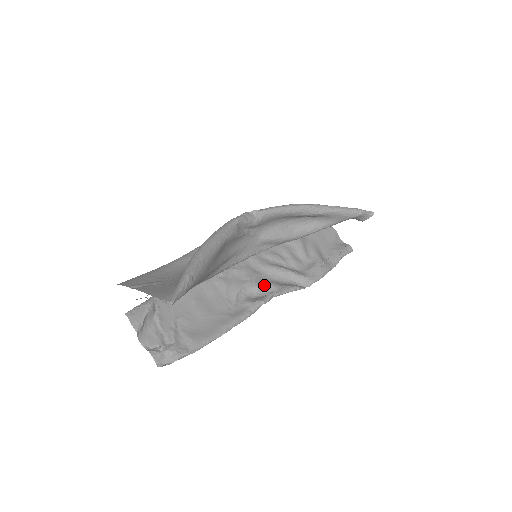
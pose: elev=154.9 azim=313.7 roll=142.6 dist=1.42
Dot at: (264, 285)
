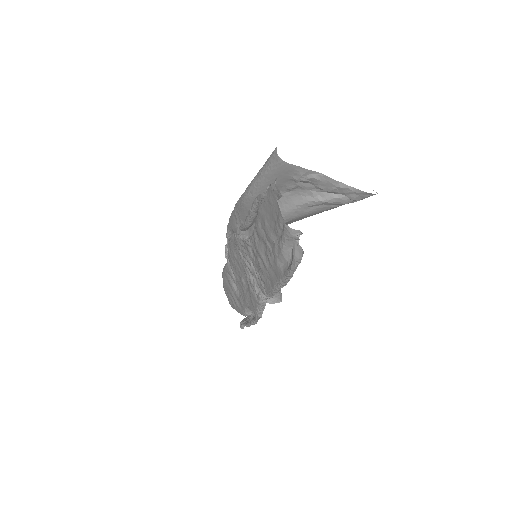
Dot at: occluded
